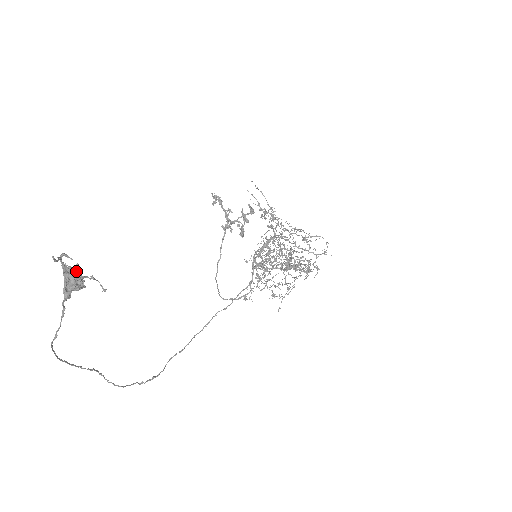
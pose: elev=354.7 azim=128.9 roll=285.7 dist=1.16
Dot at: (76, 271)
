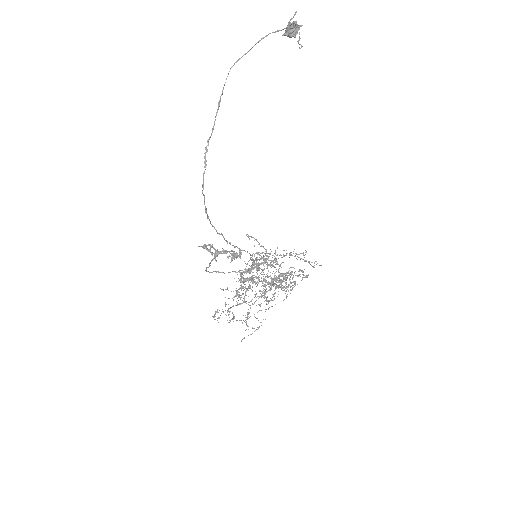
Dot at: occluded
